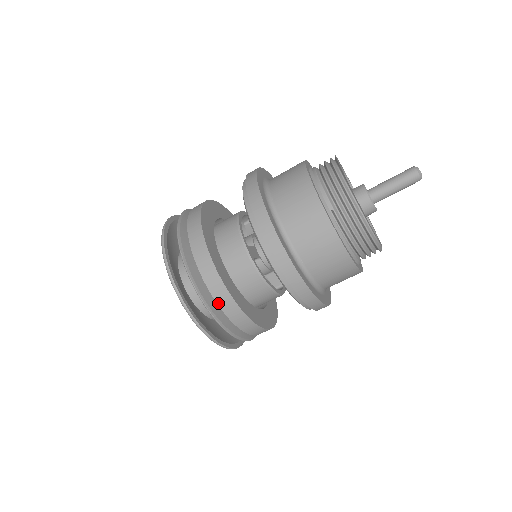
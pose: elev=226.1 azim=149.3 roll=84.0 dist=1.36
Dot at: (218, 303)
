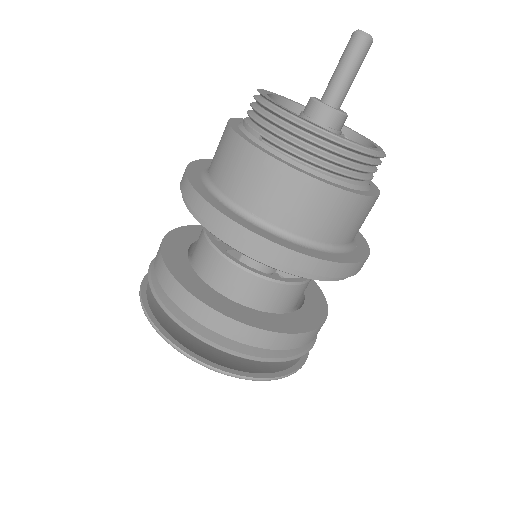
Dot at: (194, 318)
